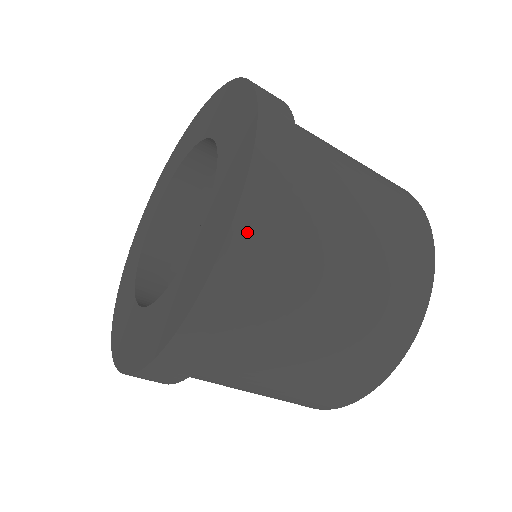
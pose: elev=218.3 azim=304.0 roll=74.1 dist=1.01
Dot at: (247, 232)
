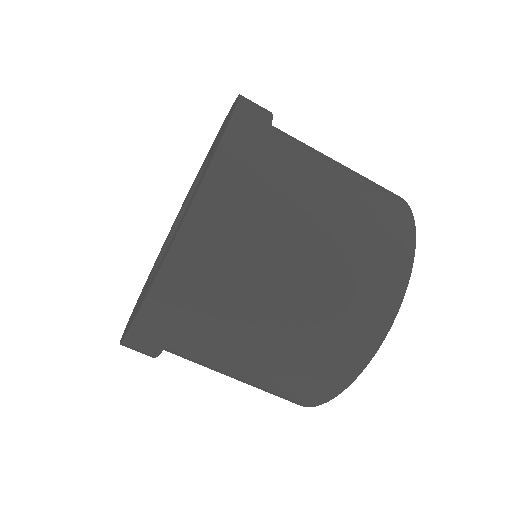
Dot at: (251, 101)
